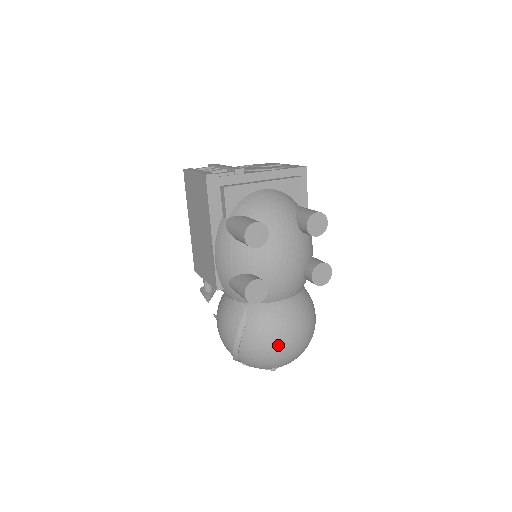
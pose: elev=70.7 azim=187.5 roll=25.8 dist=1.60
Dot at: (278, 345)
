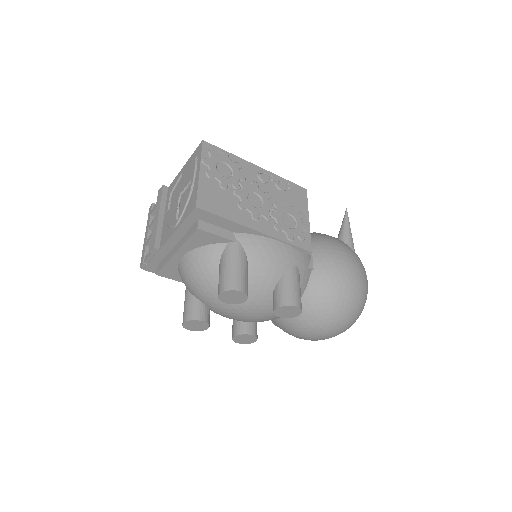
Dot at: (312, 340)
